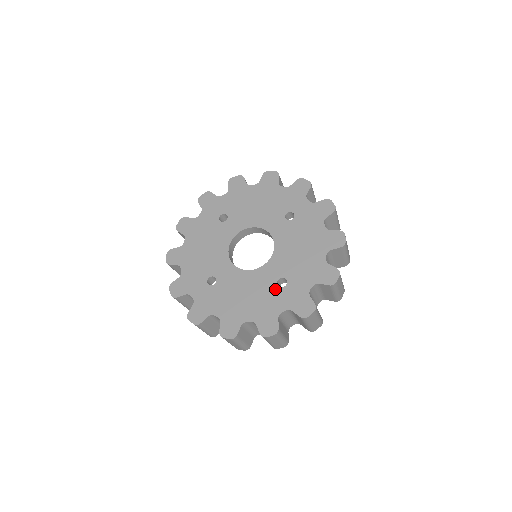
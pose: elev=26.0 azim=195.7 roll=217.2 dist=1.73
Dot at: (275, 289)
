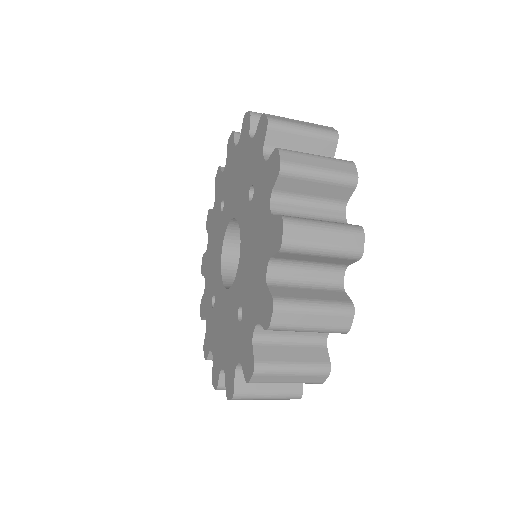
Dot at: (236, 324)
